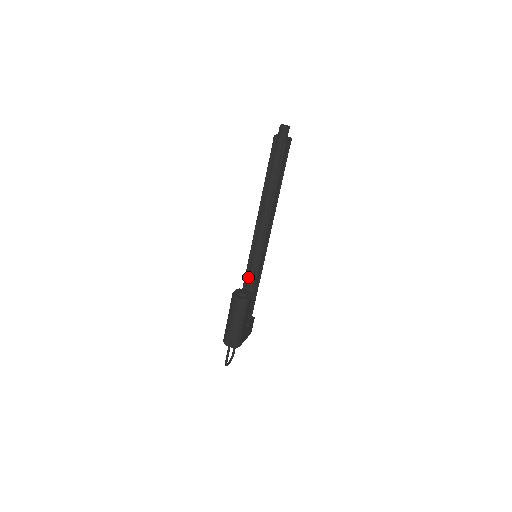
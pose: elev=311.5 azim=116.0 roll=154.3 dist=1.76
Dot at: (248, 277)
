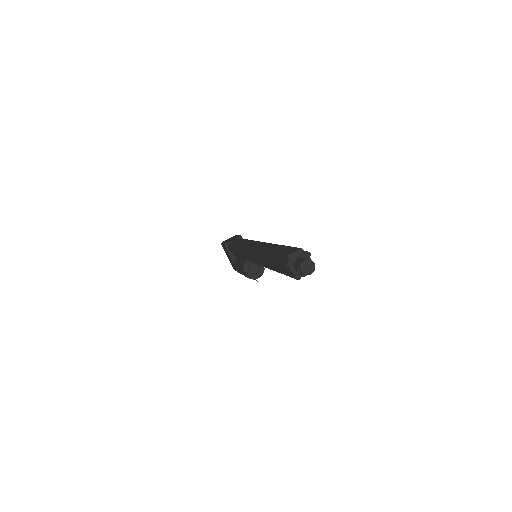
Dot at: occluded
